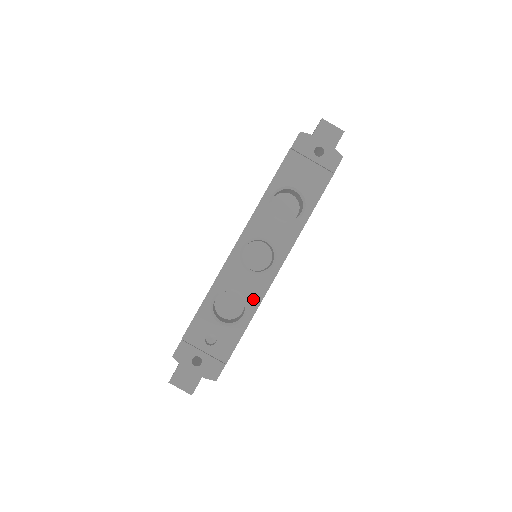
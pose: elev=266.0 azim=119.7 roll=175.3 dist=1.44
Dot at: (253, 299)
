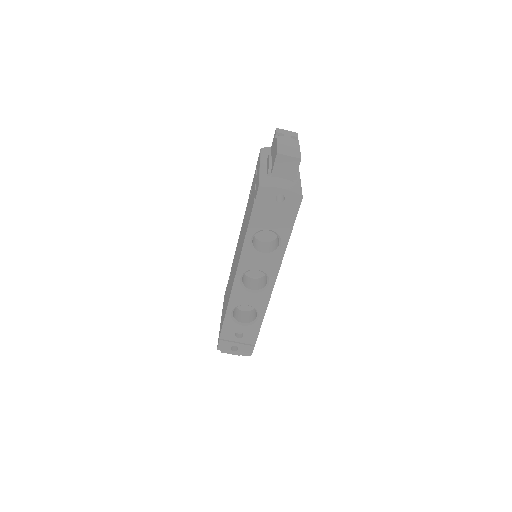
Dot at: (260, 307)
